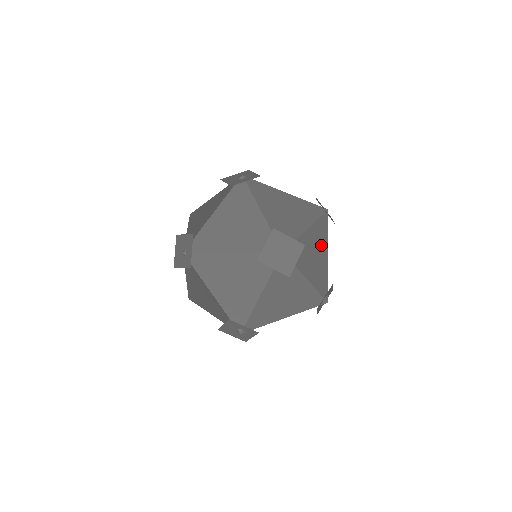
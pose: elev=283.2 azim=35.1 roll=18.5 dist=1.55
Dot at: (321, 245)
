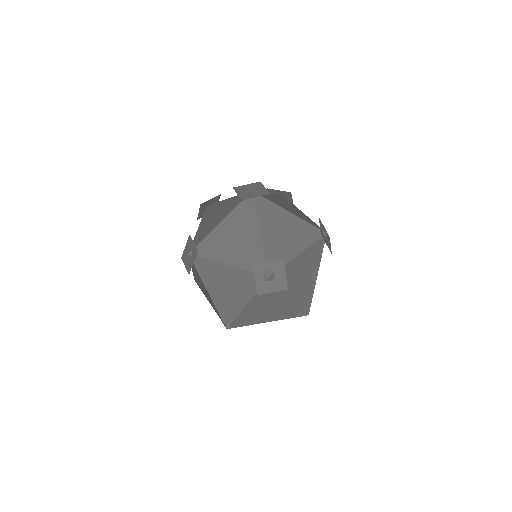
Dot at: (298, 239)
